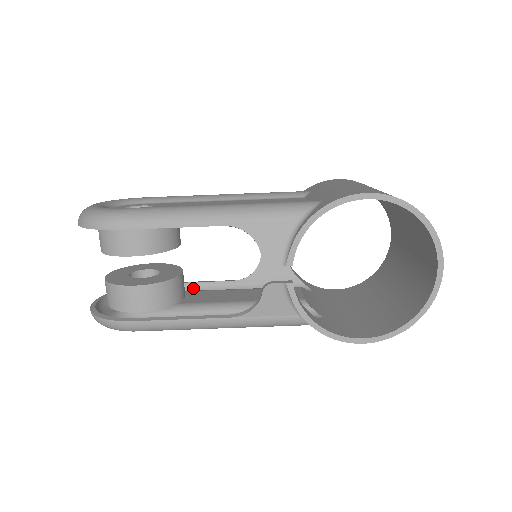
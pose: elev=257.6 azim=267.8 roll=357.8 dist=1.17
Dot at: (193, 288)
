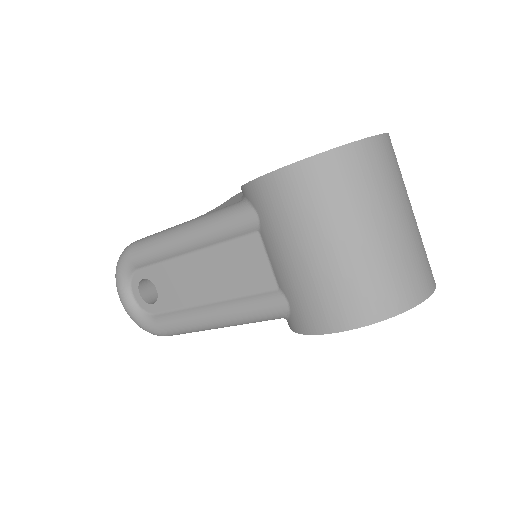
Dot at: occluded
